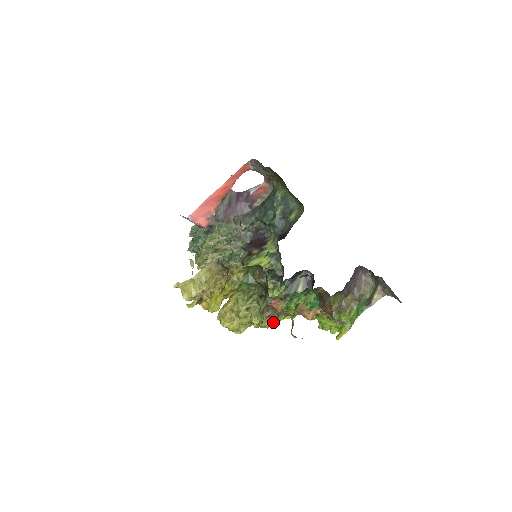
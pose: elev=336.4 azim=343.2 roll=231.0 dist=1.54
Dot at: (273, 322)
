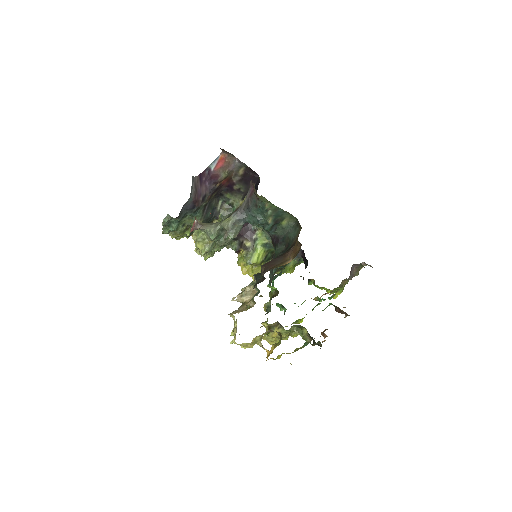
Dot at: occluded
